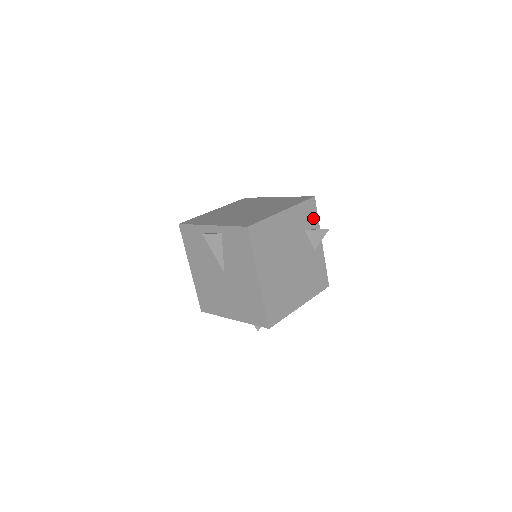
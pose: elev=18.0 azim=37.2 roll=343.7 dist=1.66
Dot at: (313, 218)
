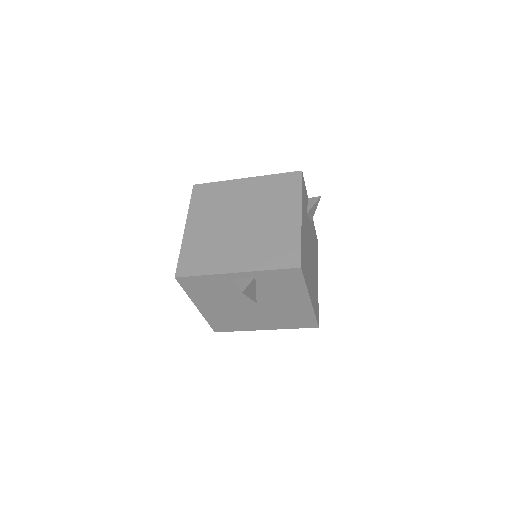
Dot at: (305, 194)
